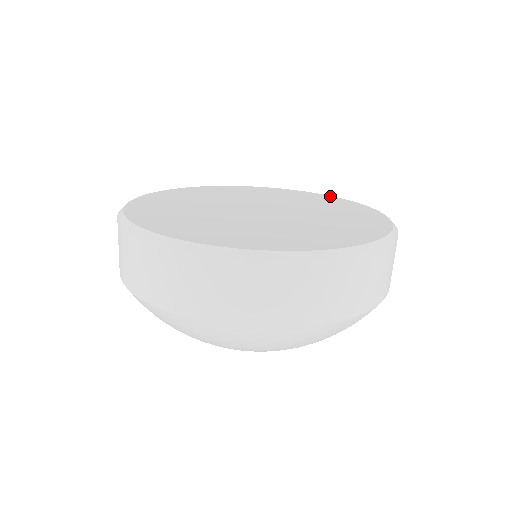
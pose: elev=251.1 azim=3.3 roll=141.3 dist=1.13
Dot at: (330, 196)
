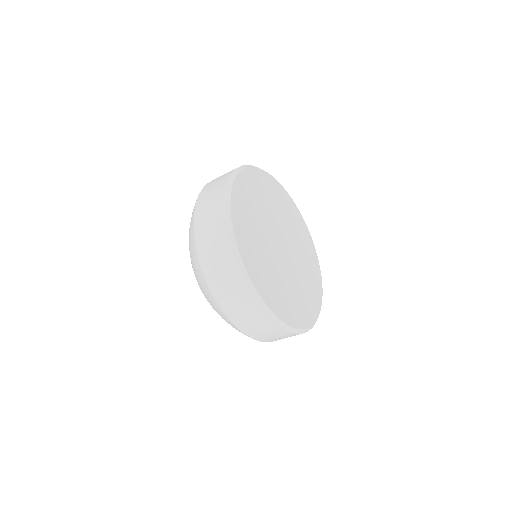
Dot at: (321, 278)
